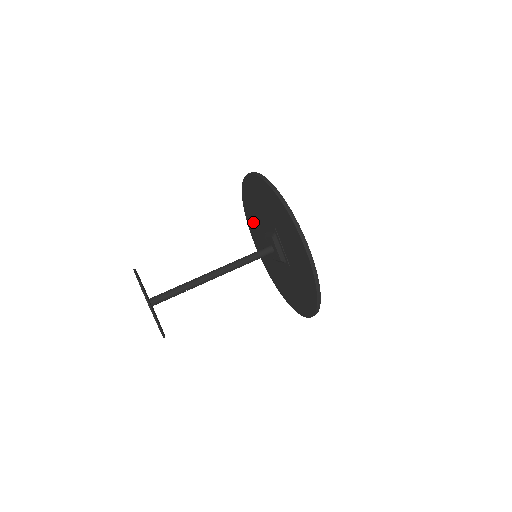
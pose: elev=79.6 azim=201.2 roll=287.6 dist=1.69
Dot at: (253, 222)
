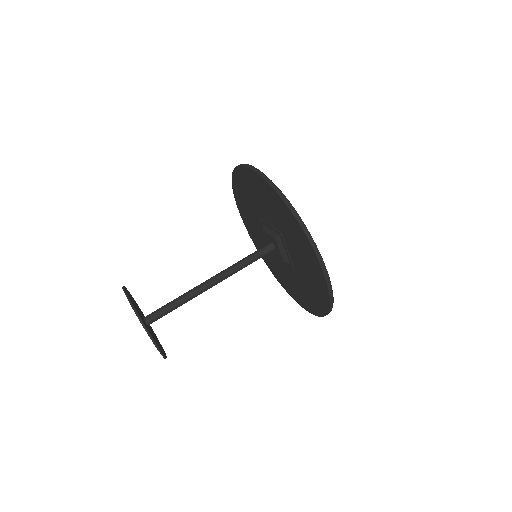
Dot at: (245, 204)
